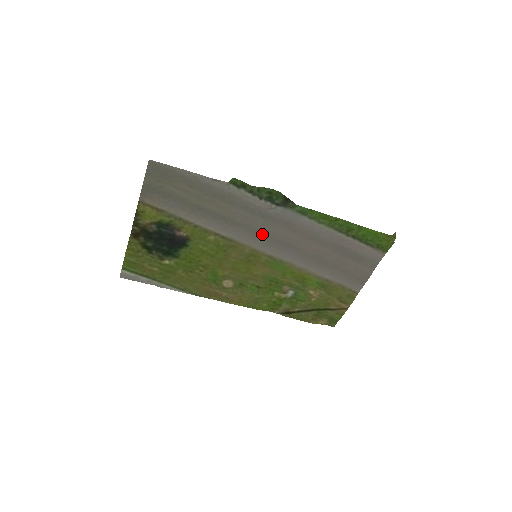
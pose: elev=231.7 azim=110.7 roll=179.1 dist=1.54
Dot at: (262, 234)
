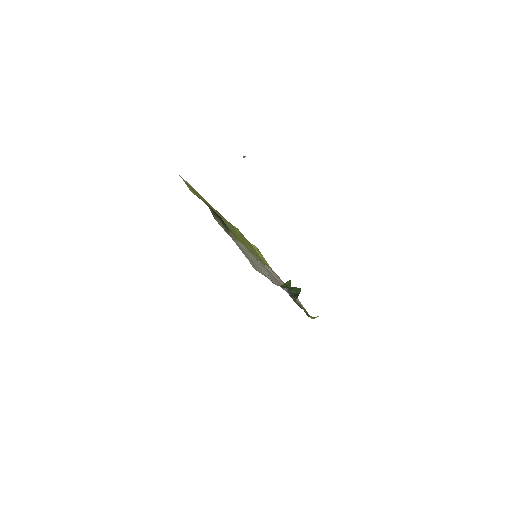
Dot at: occluded
